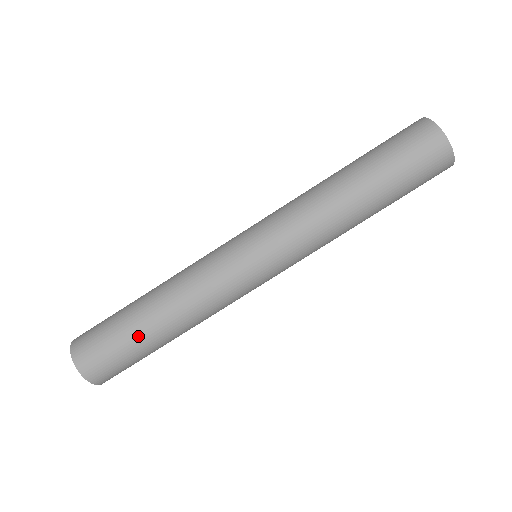
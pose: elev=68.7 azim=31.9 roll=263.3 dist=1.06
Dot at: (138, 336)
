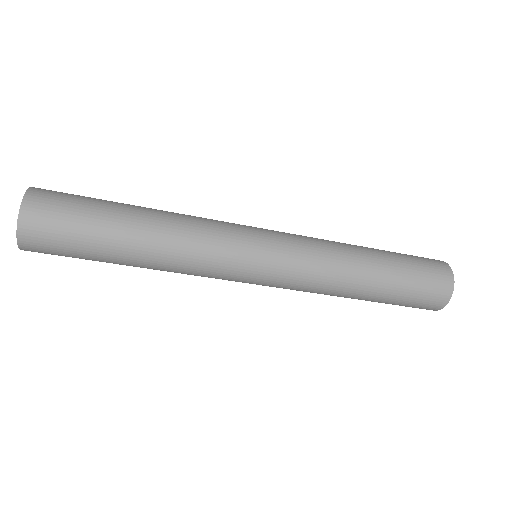
Dot at: (112, 216)
